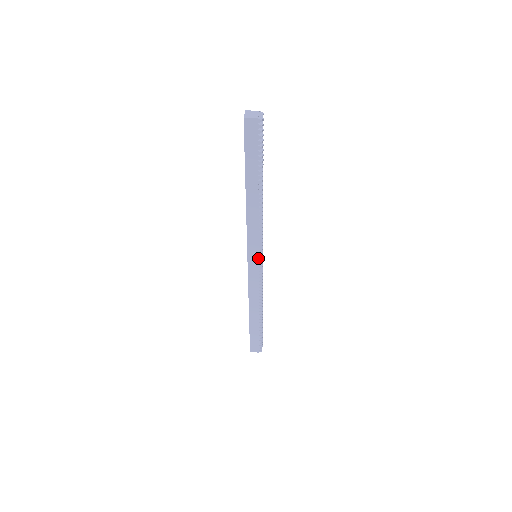
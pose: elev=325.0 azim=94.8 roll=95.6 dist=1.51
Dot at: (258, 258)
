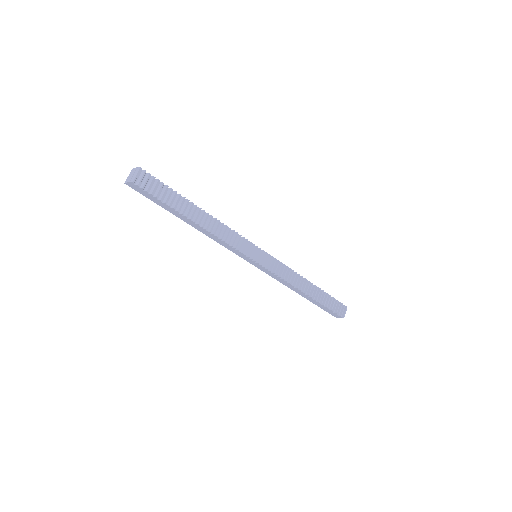
Dot at: (253, 261)
